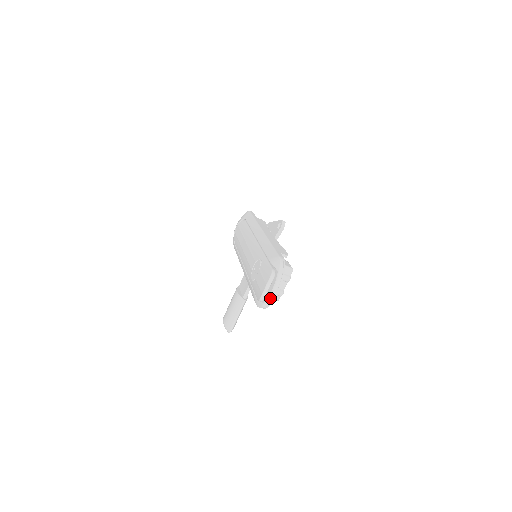
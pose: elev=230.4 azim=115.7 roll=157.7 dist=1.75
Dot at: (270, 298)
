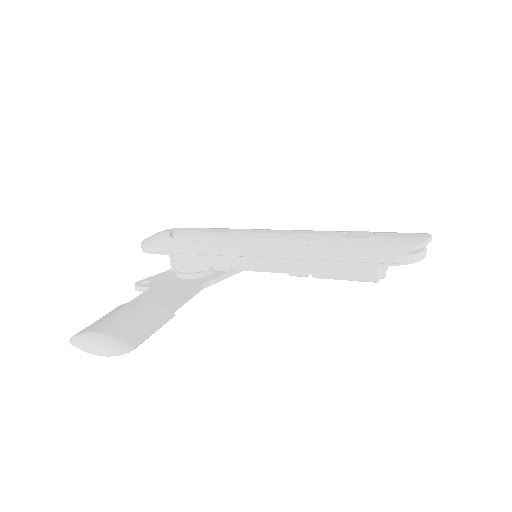
Dot at: (425, 252)
